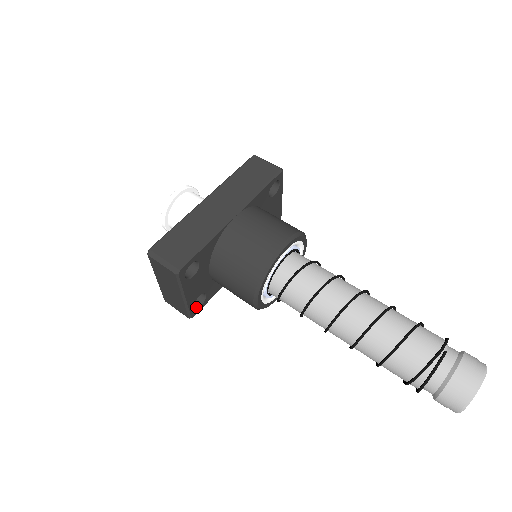
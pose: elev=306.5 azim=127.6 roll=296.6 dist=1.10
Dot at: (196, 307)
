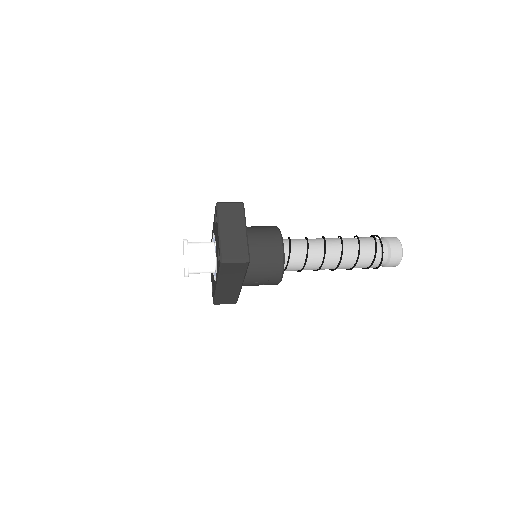
Dot at: occluded
